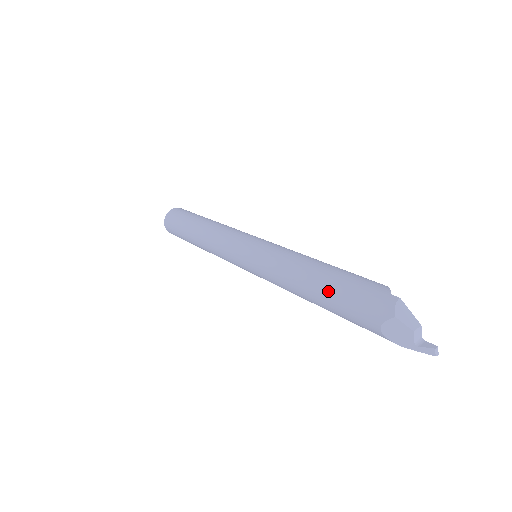
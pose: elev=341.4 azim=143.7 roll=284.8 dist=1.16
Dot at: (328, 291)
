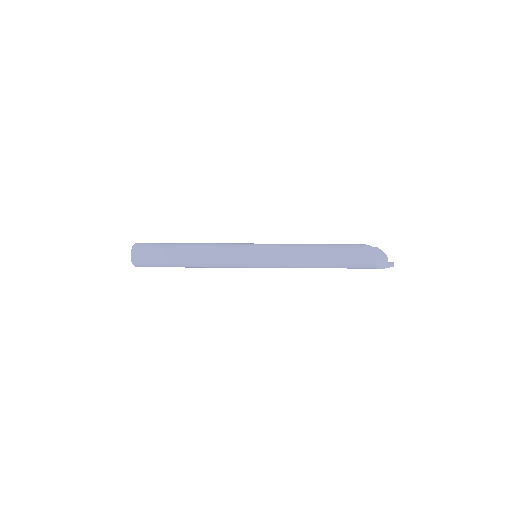
Dot at: (339, 258)
